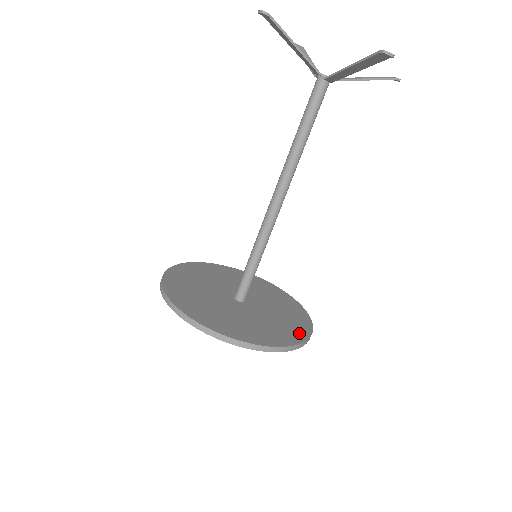
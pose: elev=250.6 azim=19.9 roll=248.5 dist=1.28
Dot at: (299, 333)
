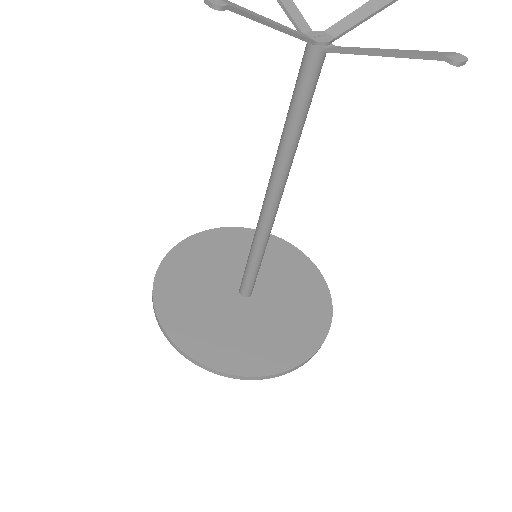
Dot at: (321, 312)
